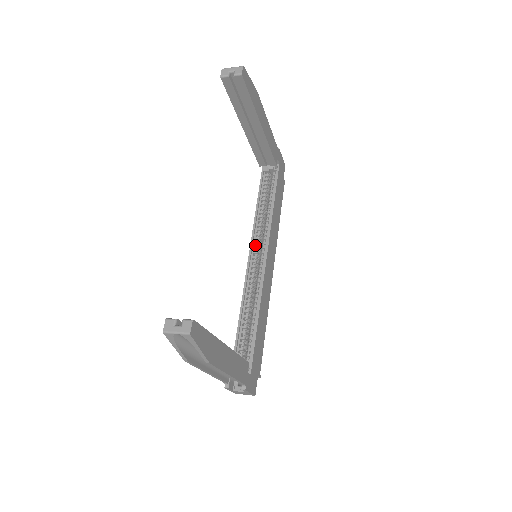
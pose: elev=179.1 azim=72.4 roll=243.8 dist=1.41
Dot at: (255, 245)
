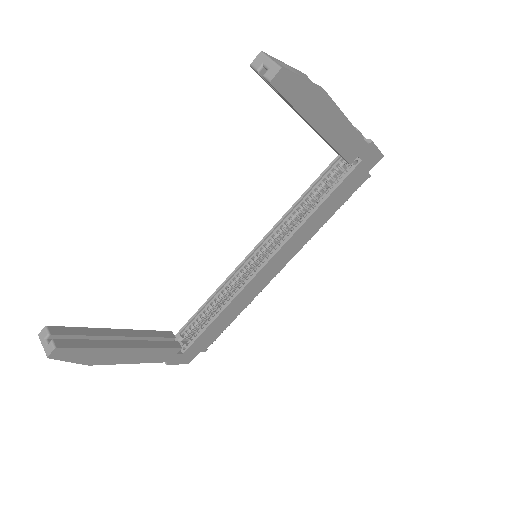
Dot at: (271, 239)
